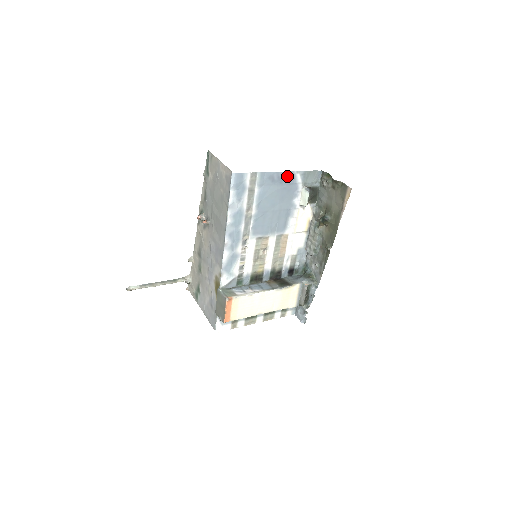
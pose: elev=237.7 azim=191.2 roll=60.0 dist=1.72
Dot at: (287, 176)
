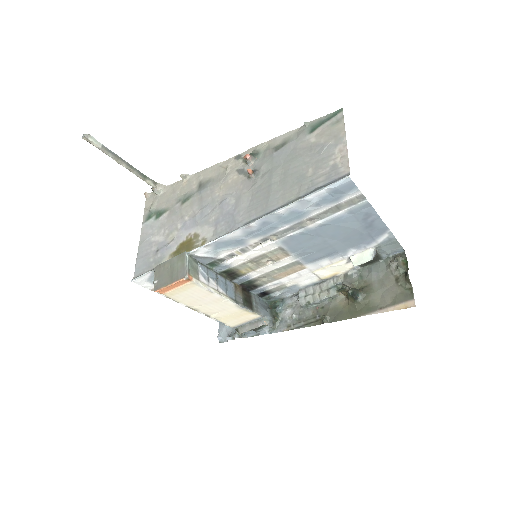
Dot at: (379, 227)
